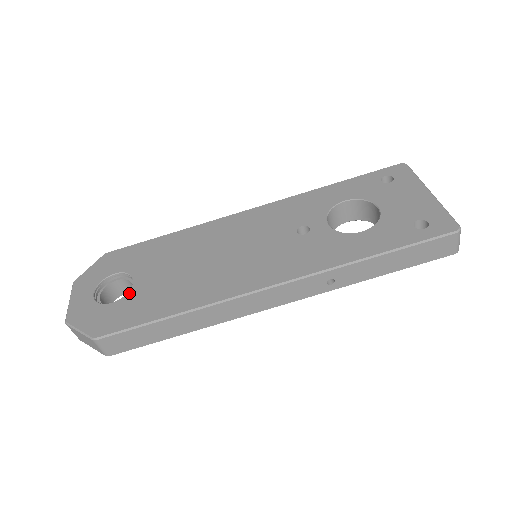
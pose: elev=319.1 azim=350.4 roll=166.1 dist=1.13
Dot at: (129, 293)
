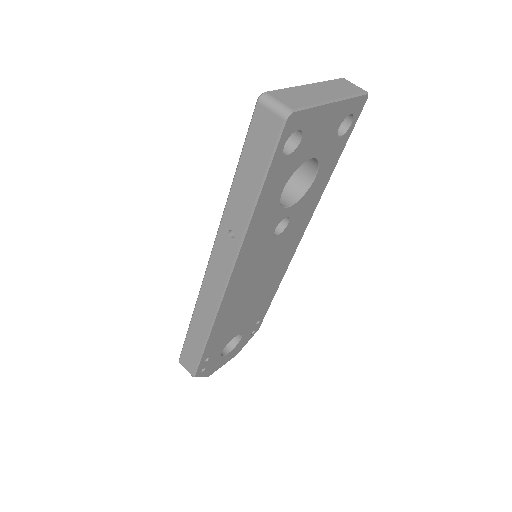
Dot at: occluded
